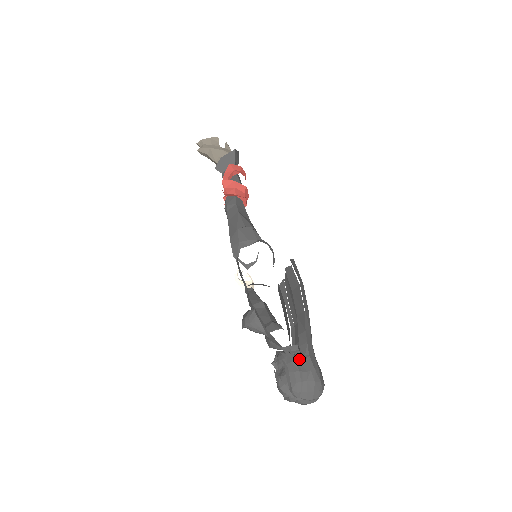
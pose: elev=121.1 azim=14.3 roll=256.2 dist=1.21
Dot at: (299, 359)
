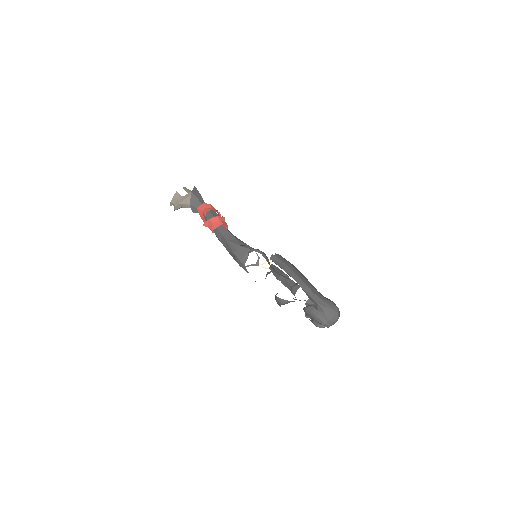
Dot at: (314, 307)
